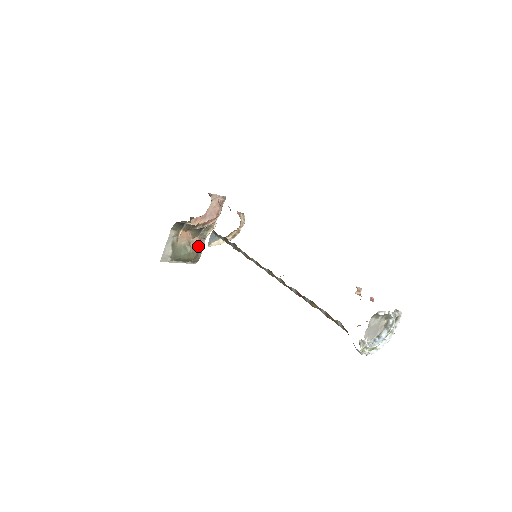
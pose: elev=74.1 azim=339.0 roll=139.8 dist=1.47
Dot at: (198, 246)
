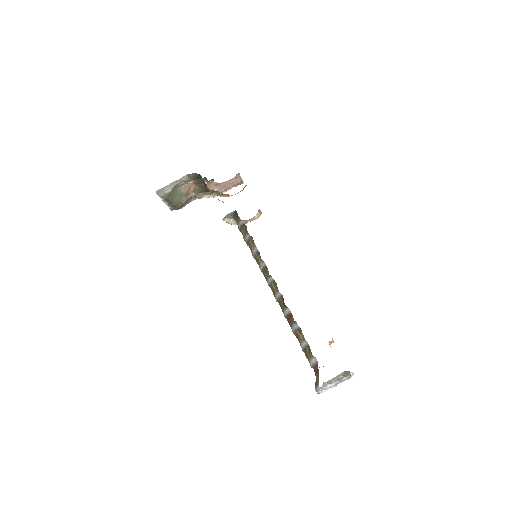
Dot at: (188, 200)
